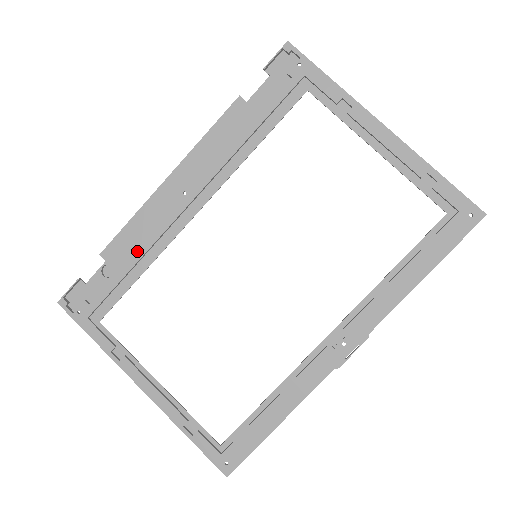
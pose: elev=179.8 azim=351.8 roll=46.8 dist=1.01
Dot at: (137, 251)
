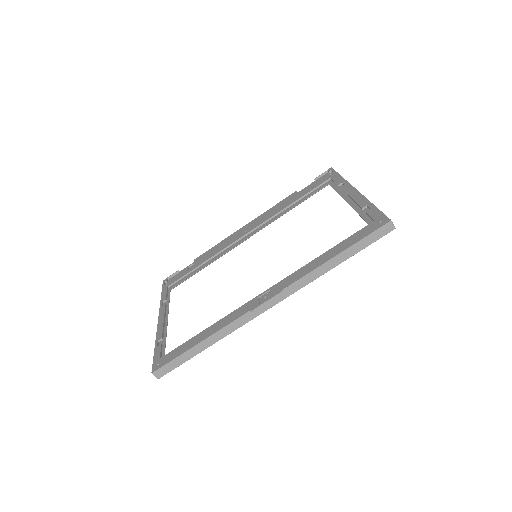
Dot at: (209, 257)
